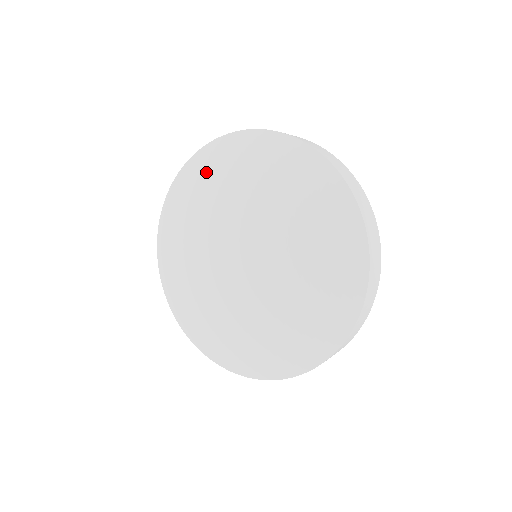
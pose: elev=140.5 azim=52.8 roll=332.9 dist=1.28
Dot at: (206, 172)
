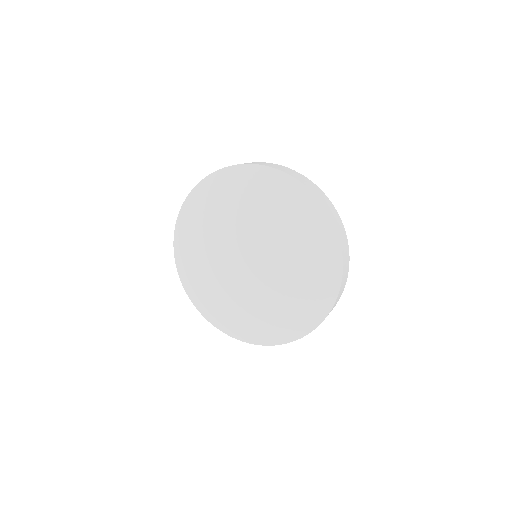
Dot at: (202, 205)
